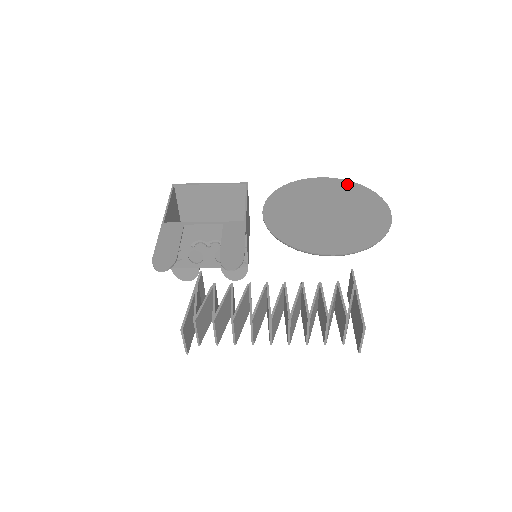
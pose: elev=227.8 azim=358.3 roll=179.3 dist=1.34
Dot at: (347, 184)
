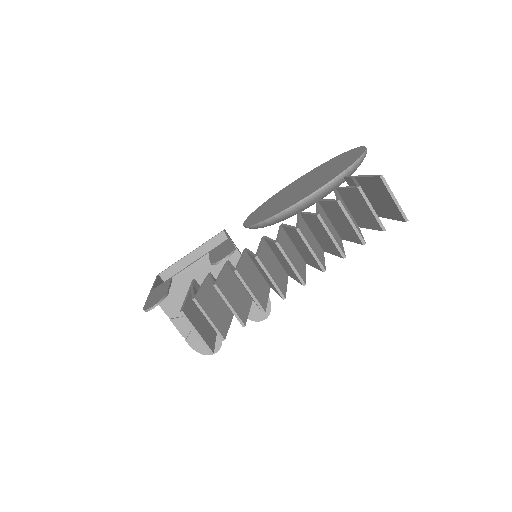
Dot at: (313, 170)
